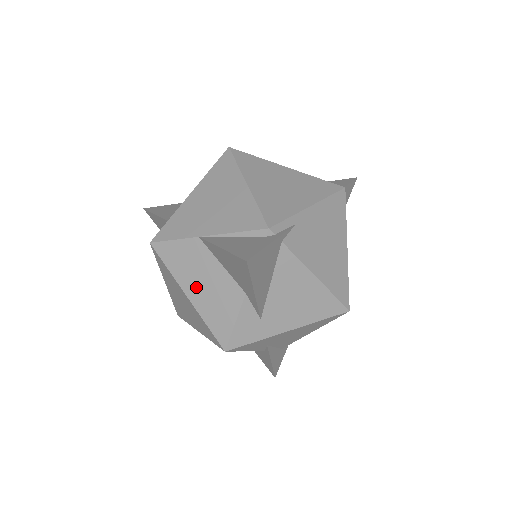
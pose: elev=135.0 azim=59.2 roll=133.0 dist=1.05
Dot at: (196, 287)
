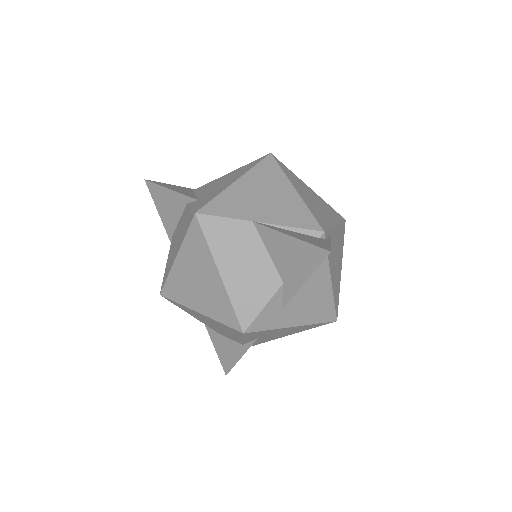
Dot at: (233, 267)
